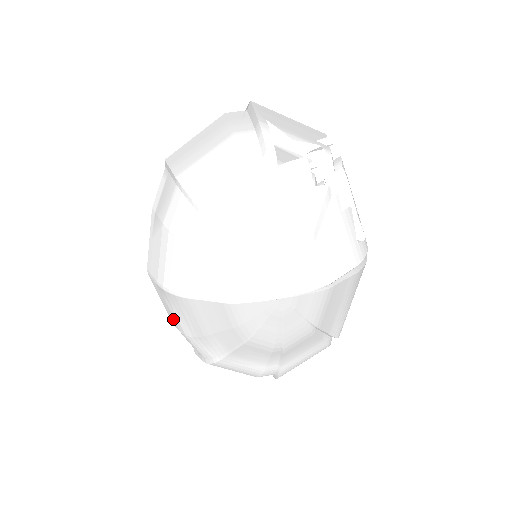
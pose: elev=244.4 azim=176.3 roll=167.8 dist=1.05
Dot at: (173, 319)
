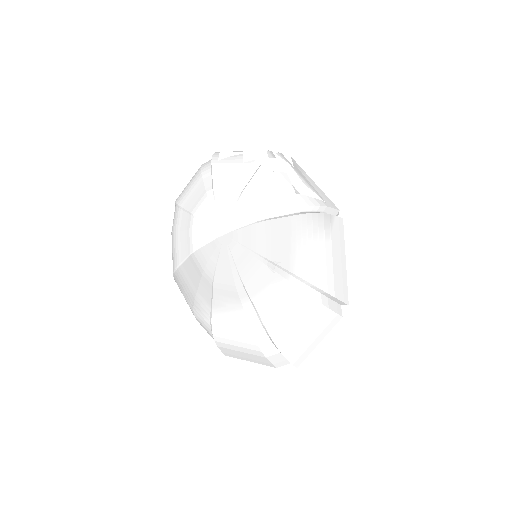
Dot at: occluded
